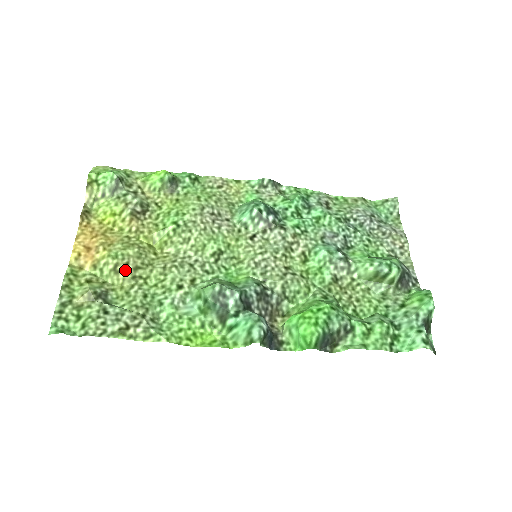
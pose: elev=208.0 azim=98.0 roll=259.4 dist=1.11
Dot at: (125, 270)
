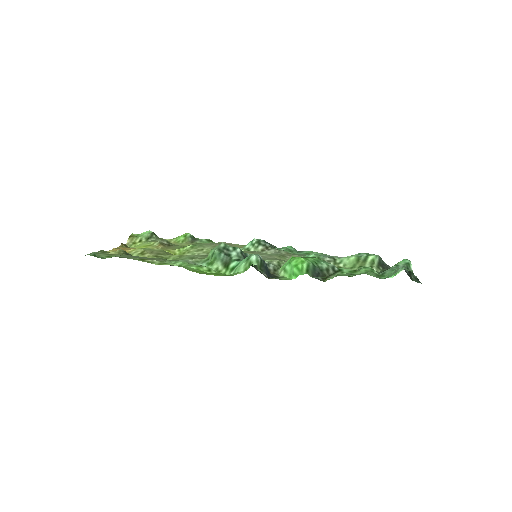
Dot at: (150, 253)
